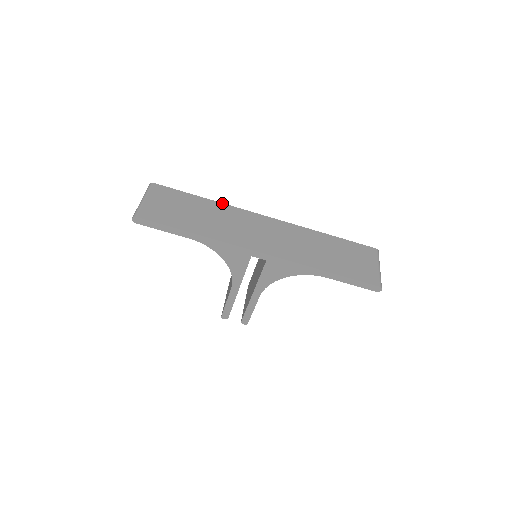
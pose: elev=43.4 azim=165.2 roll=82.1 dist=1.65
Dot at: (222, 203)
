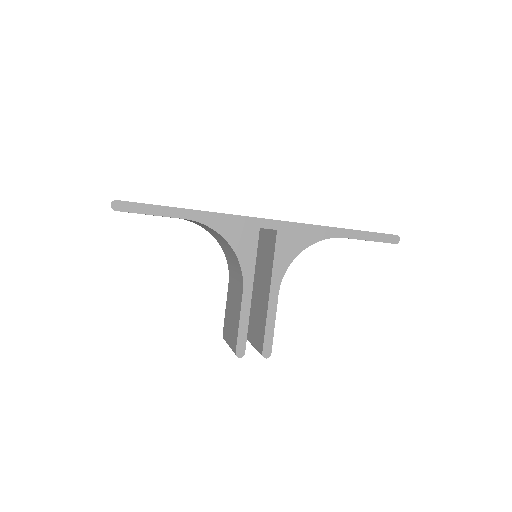
Dot at: occluded
